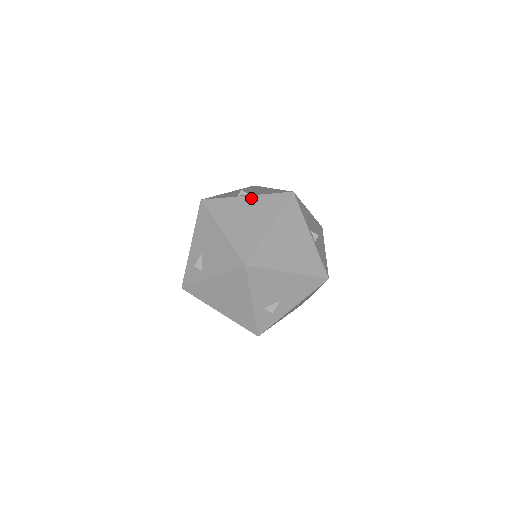
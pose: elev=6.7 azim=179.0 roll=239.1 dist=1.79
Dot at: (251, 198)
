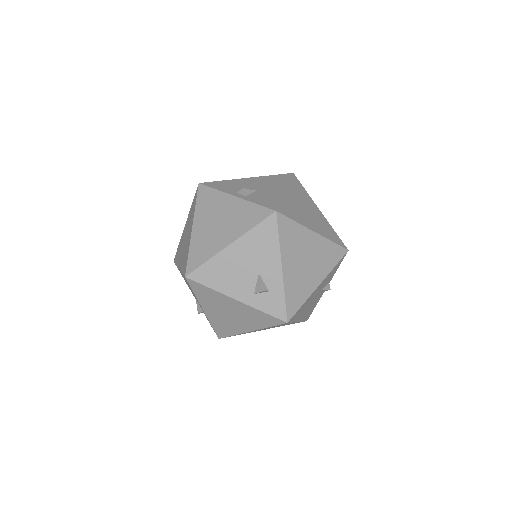
Dot at: (186, 222)
